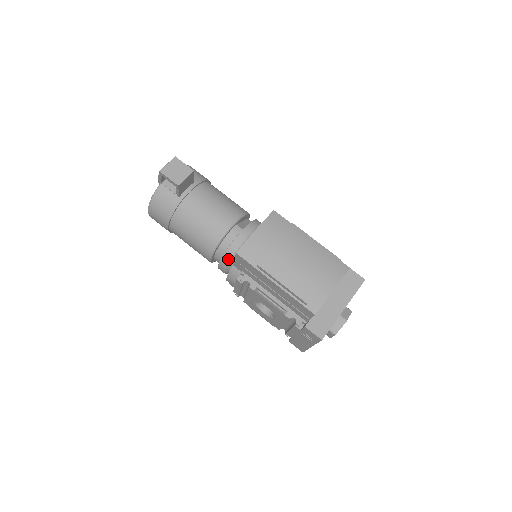
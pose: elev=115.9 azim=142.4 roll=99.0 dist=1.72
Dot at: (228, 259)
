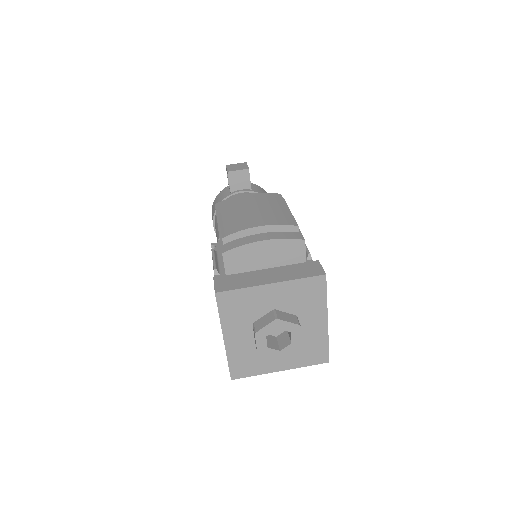
Dot at: occluded
